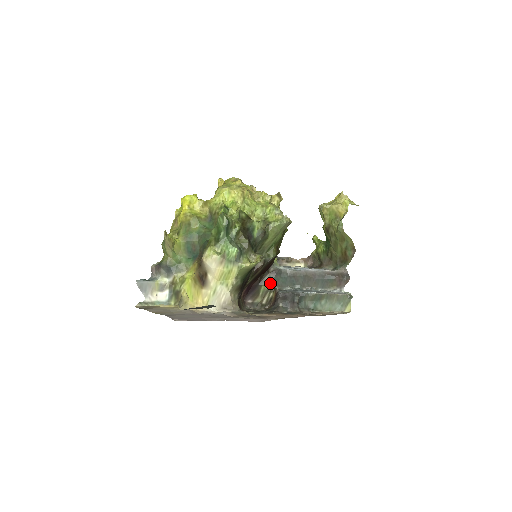
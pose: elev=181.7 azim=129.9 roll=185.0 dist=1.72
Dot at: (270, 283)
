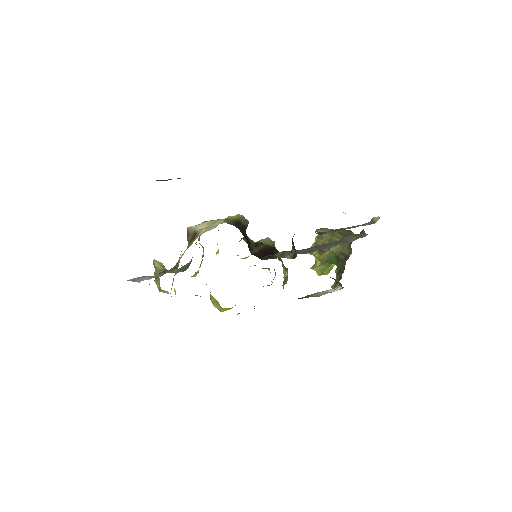
Dot at: (282, 252)
